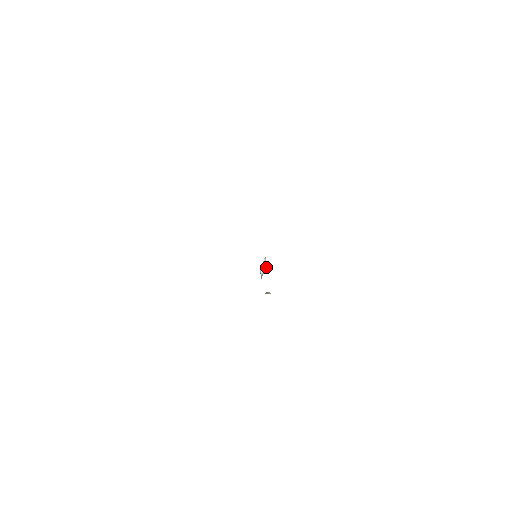
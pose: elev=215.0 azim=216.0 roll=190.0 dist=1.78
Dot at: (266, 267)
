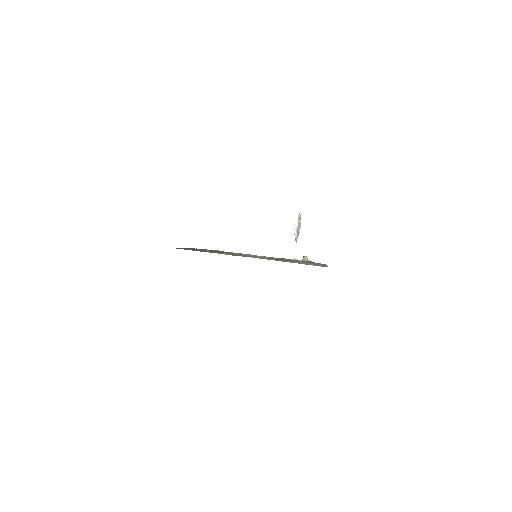
Dot at: (300, 227)
